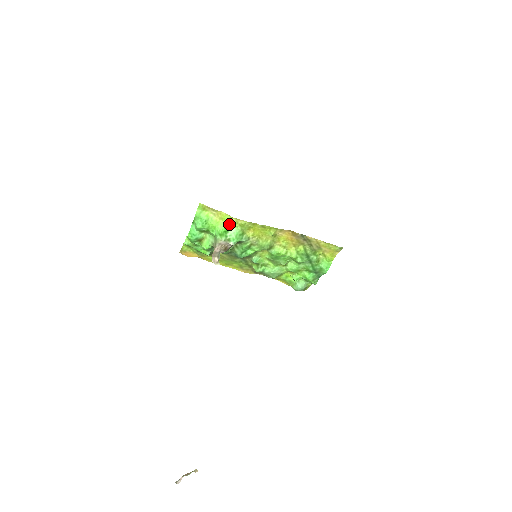
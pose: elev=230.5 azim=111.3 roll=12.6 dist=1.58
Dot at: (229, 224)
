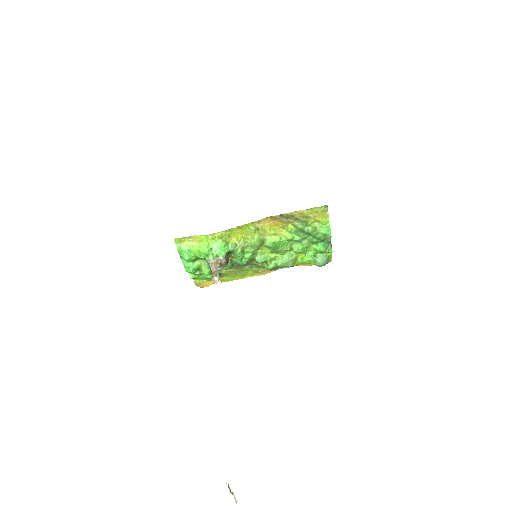
Dot at: (209, 242)
